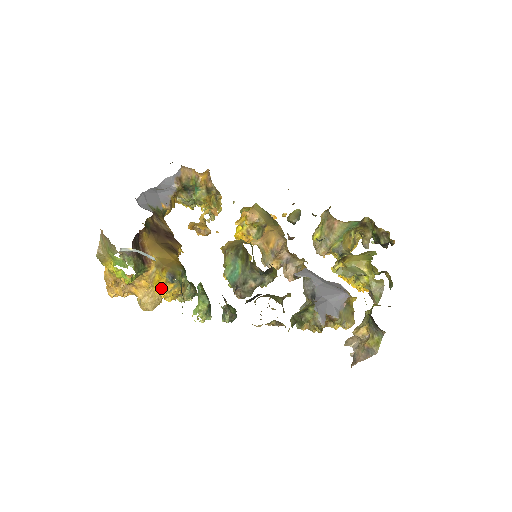
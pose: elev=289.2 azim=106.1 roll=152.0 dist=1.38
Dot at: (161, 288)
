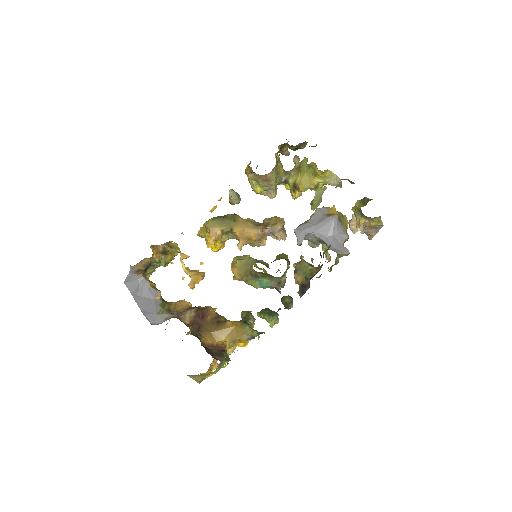
Dot at: (244, 343)
